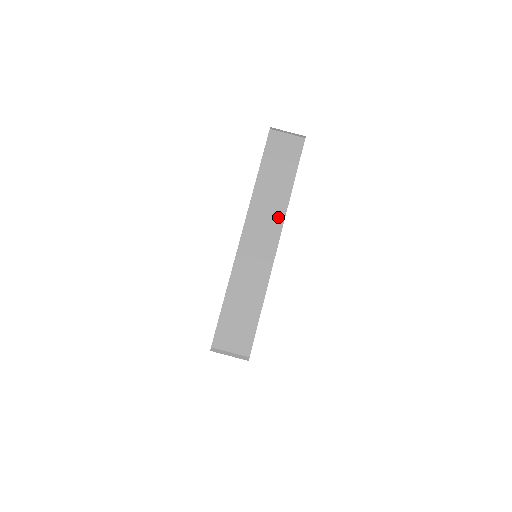
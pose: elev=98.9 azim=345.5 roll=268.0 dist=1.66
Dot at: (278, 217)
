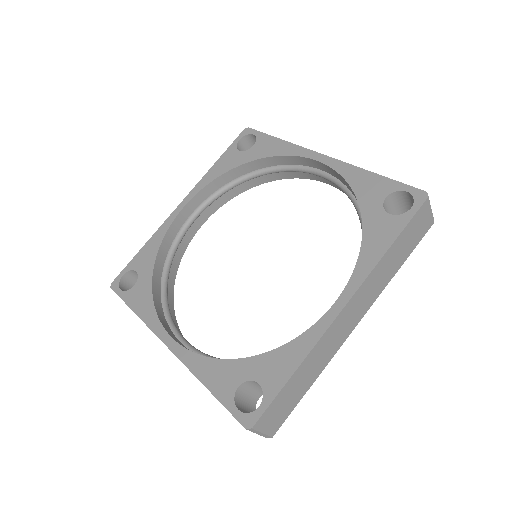
Dot at: occluded
